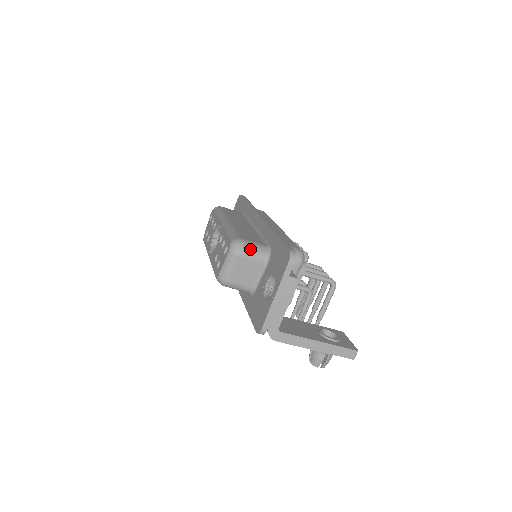
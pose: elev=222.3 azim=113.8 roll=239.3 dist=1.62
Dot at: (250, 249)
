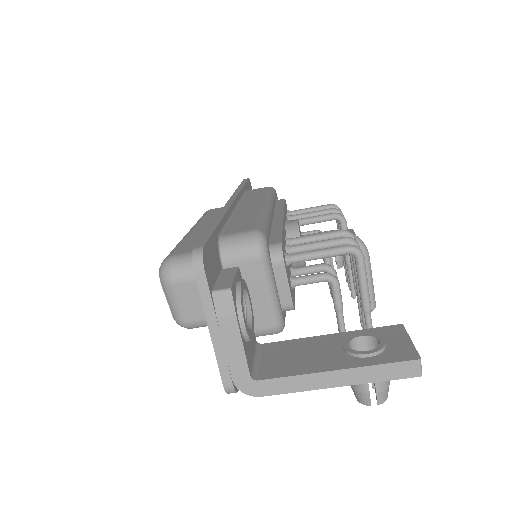
Dot at: (183, 266)
